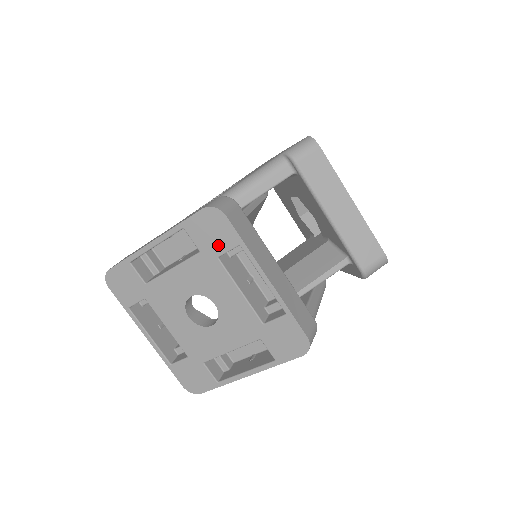
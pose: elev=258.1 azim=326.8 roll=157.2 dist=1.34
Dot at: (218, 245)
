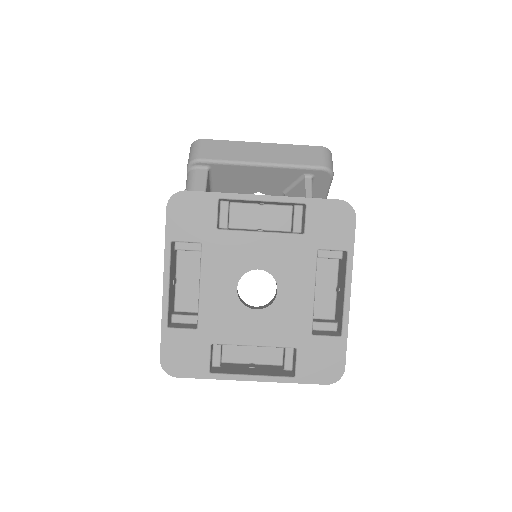
Dot at: (206, 219)
